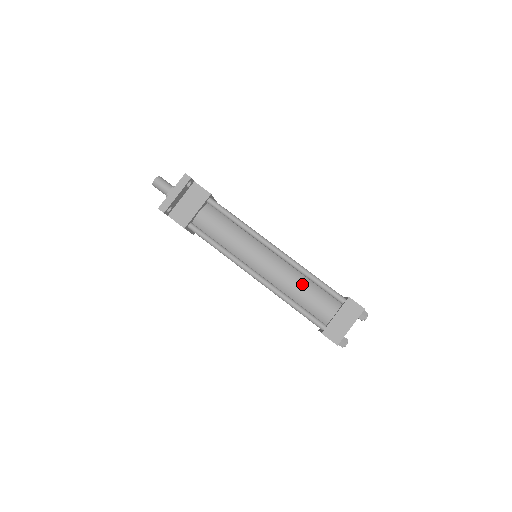
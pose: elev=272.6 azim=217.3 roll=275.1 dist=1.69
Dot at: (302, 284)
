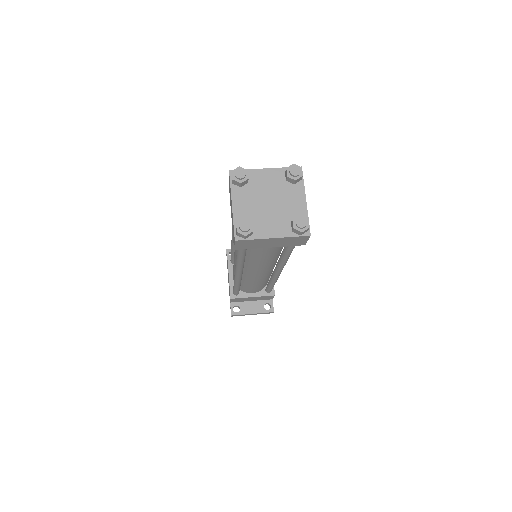
Dot at: occluded
